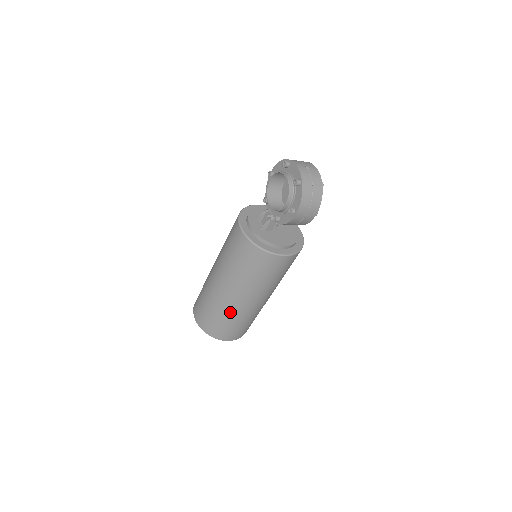
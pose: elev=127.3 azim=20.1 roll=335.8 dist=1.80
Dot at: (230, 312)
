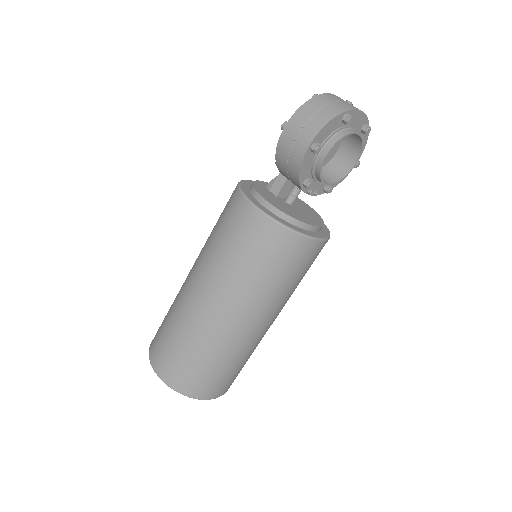
Dot at: (176, 302)
